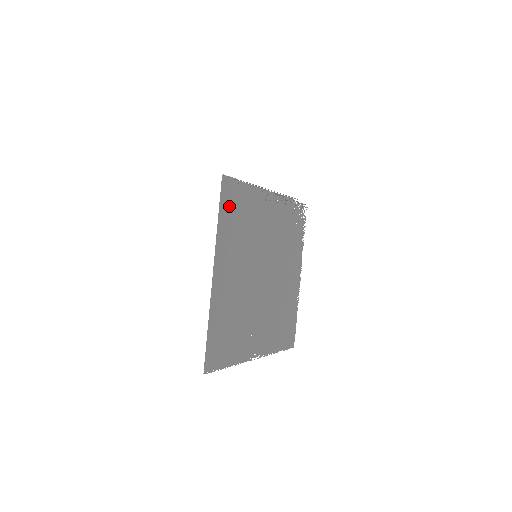
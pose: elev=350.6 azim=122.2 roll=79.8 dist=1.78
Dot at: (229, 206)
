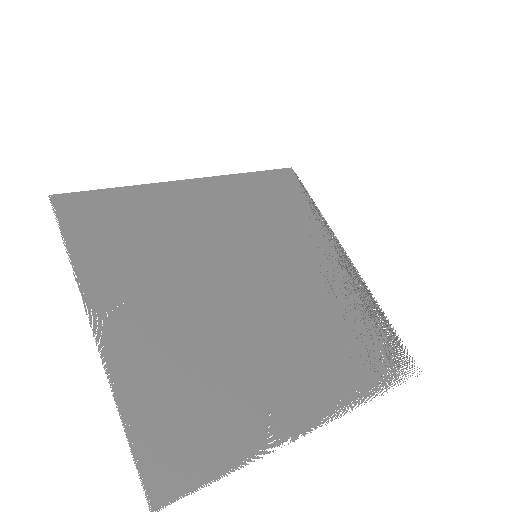
Dot at: (274, 186)
